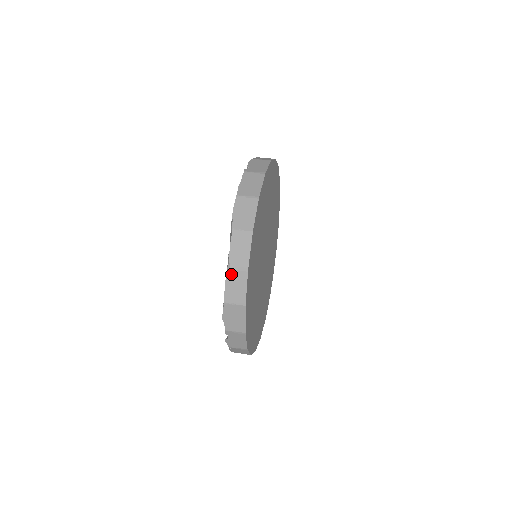
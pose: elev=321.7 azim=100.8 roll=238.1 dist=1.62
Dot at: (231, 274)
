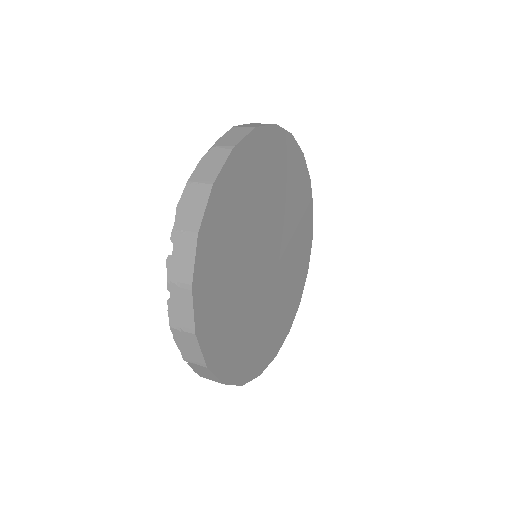
Dot at: (211, 152)
